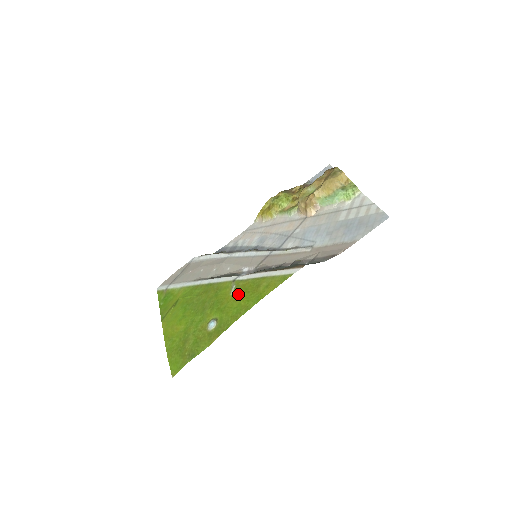
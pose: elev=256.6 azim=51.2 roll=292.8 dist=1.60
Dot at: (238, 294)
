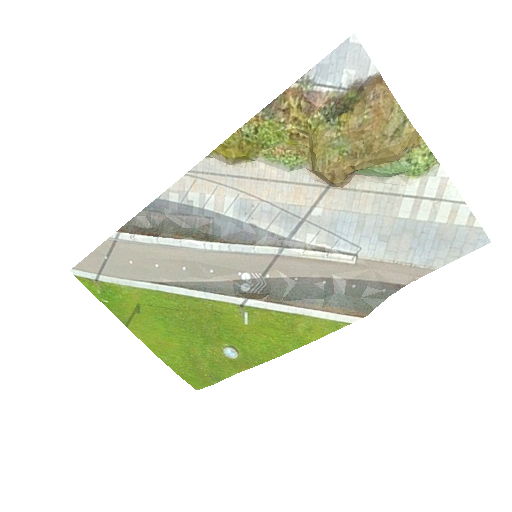
Dot at: (260, 328)
